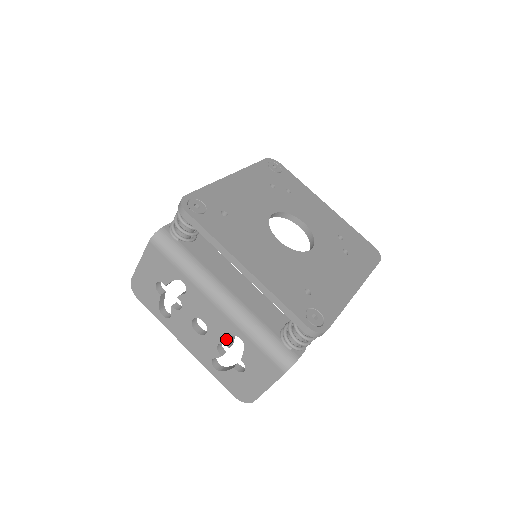
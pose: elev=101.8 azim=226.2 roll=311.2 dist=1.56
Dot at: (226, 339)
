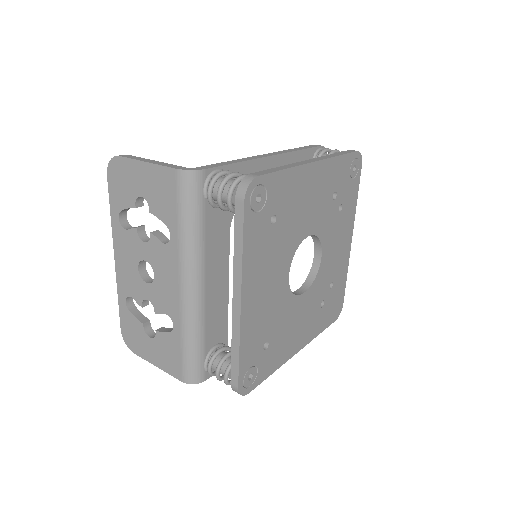
Dot at: (160, 309)
